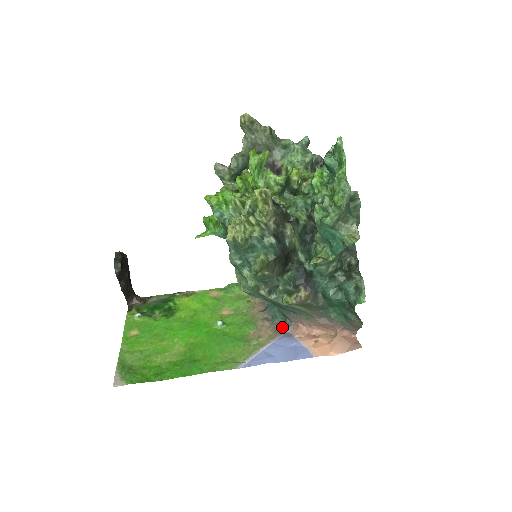
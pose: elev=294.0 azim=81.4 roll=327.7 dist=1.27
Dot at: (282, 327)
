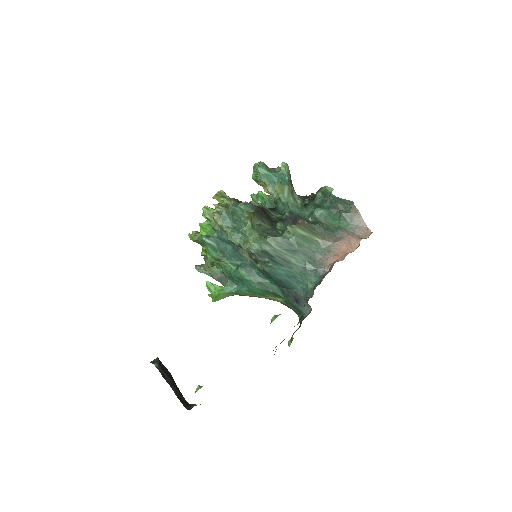
Dot at: (322, 277)
